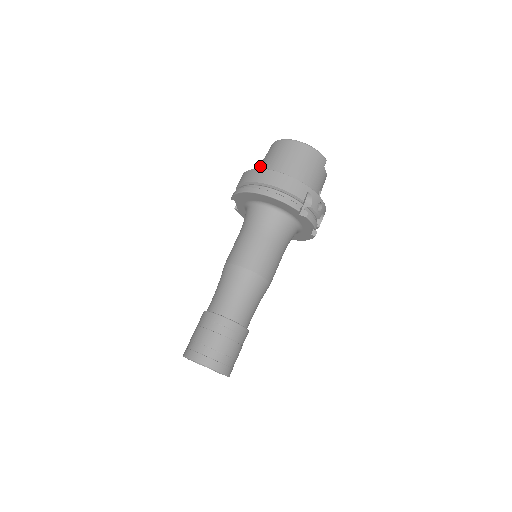
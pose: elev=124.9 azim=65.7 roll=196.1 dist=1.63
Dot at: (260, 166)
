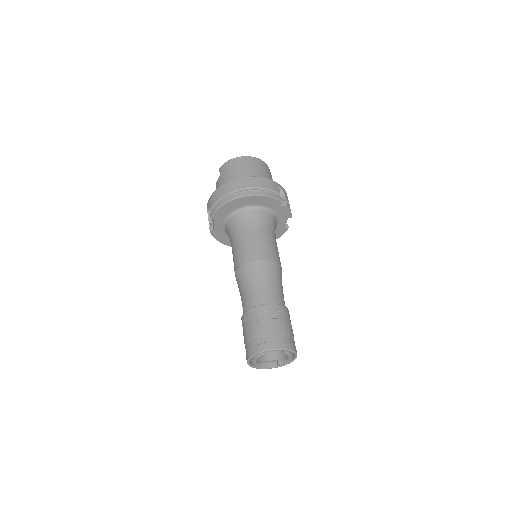
Dot at: occluded
